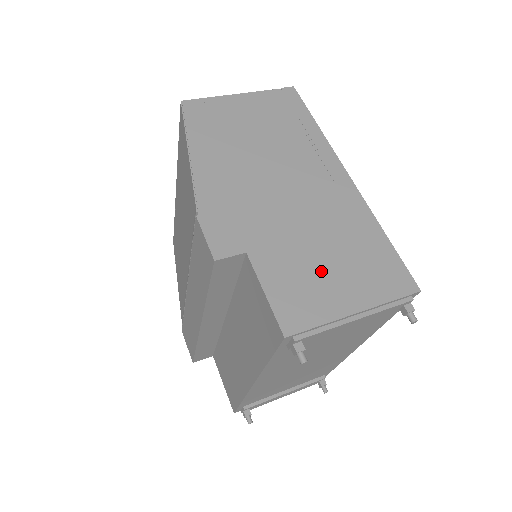
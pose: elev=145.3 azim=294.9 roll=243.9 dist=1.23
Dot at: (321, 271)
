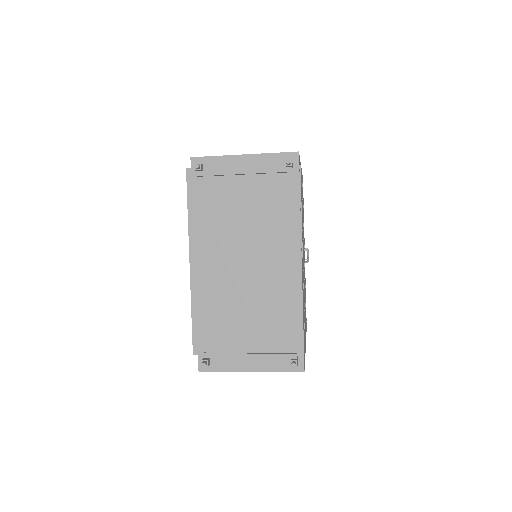
Dot at: occluded
